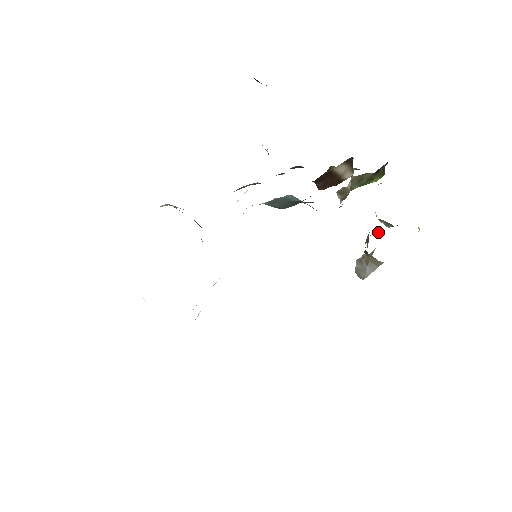
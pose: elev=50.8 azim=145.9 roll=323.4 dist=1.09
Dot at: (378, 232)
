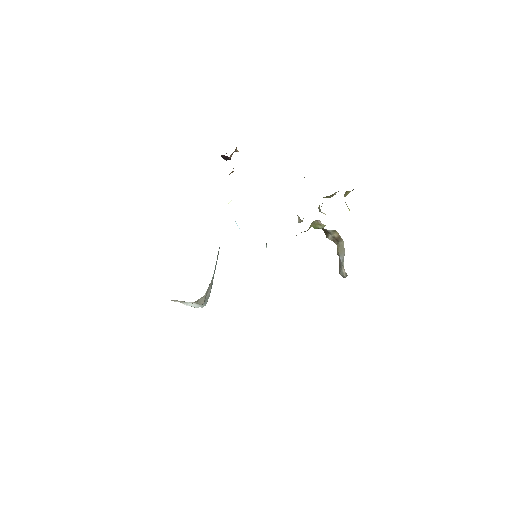
Dot at: occluded
